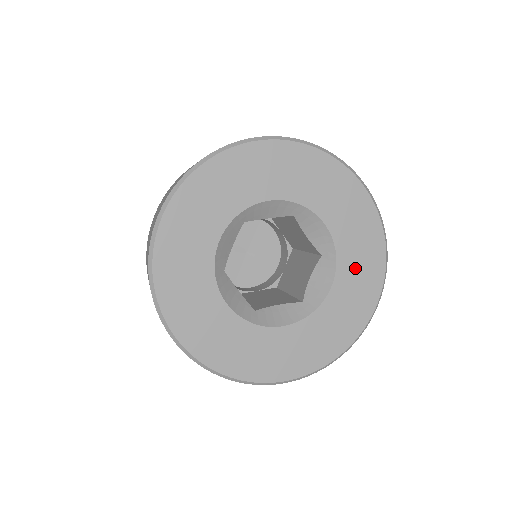
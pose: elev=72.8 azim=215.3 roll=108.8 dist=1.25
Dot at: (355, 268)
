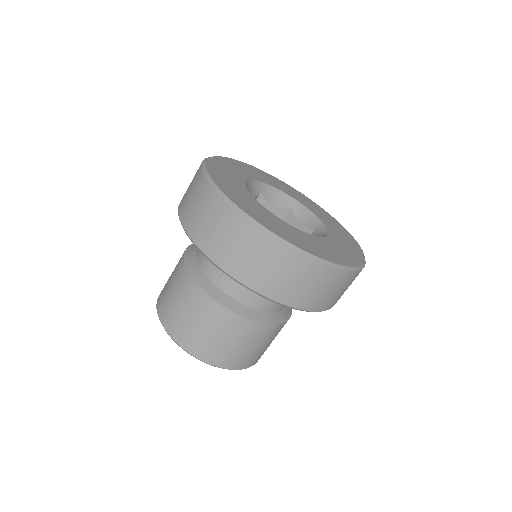
Dot at: (341, 238)
